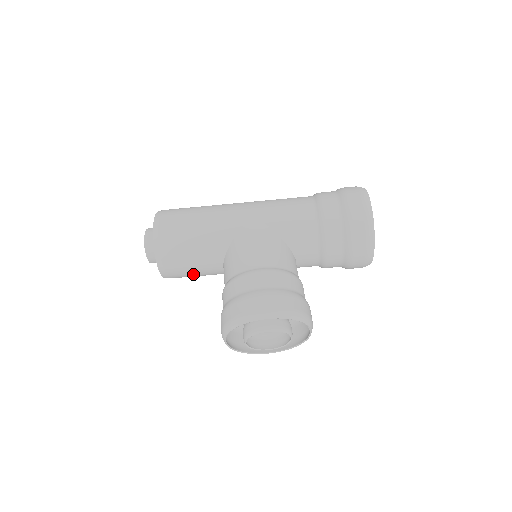
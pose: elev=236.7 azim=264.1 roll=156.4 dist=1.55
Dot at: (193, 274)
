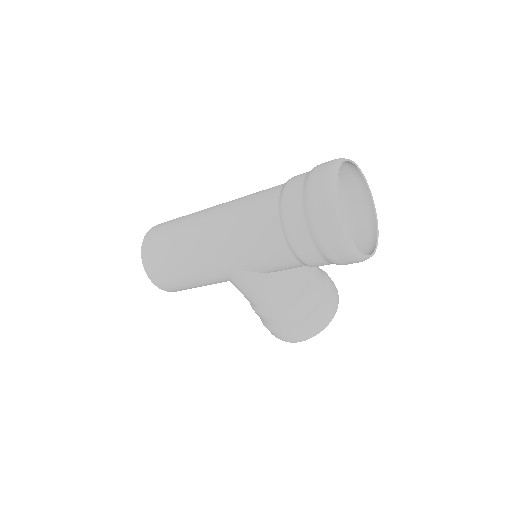
Dot at: occluded
